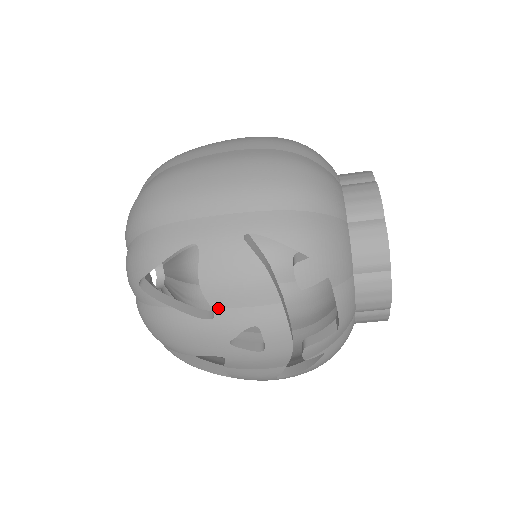
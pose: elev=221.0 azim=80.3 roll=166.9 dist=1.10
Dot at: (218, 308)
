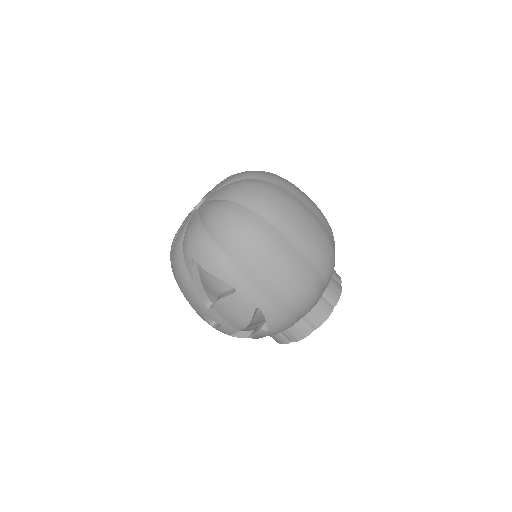
Dot at: (215, 309)
